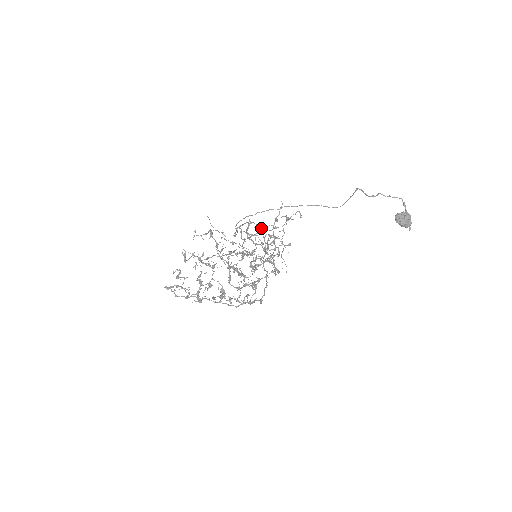
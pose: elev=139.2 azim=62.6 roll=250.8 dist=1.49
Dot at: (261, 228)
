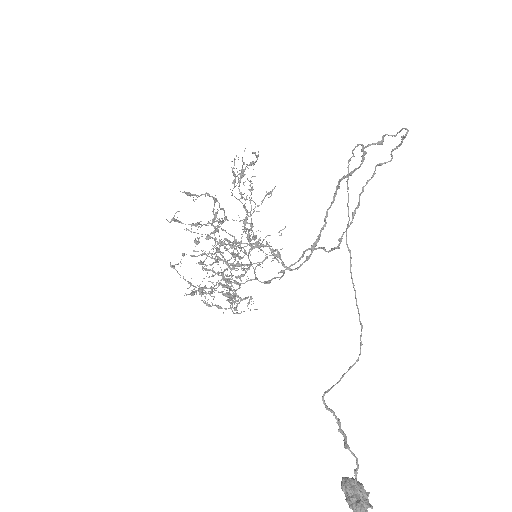
Dot at: (184, 279)
